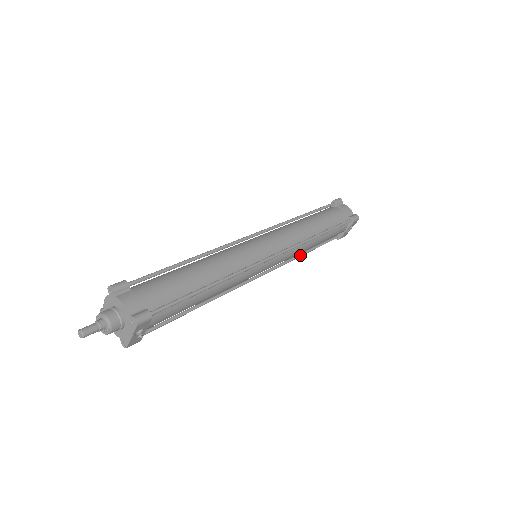
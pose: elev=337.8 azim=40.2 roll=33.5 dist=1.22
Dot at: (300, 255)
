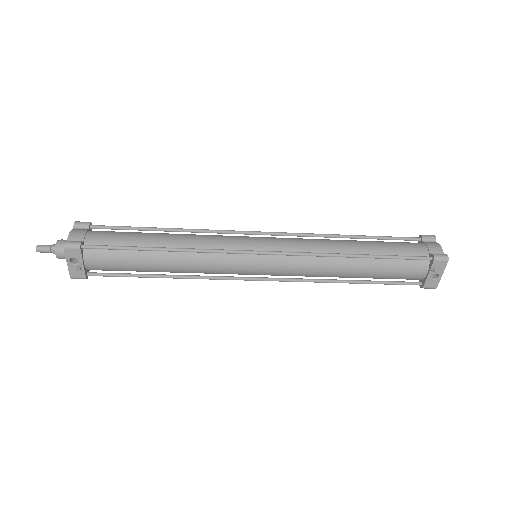
Dot at: (333, 280)
